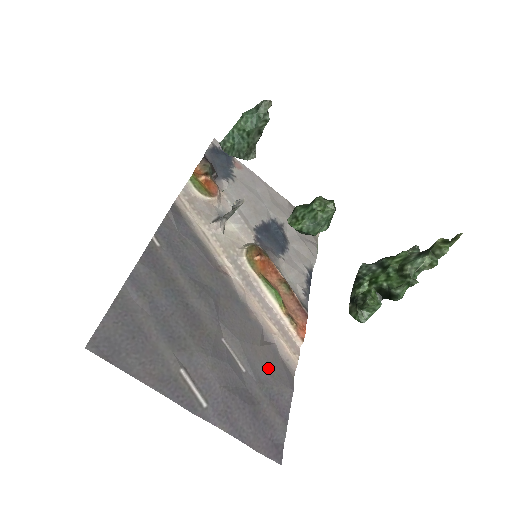
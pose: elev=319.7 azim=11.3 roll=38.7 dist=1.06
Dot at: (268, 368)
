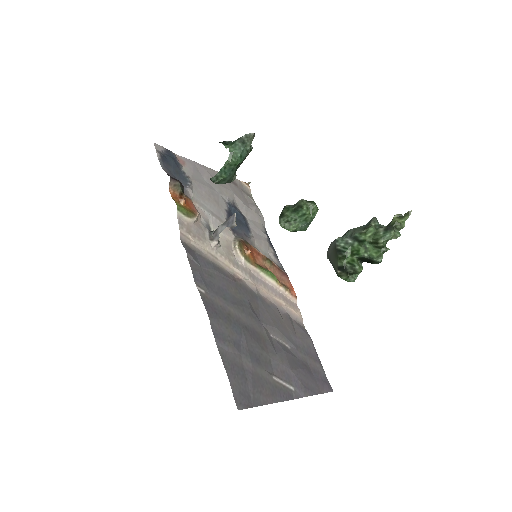
Dot at: (295, 334)
